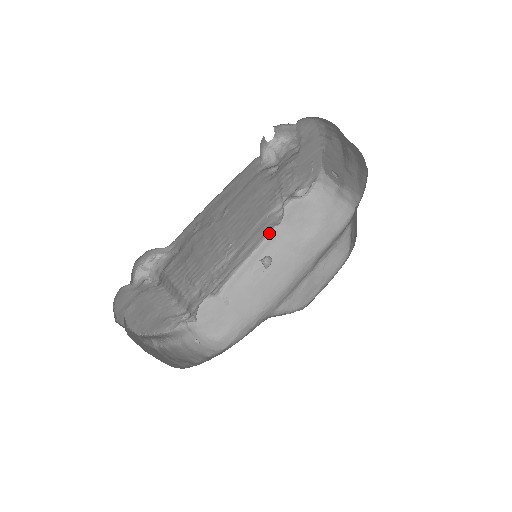
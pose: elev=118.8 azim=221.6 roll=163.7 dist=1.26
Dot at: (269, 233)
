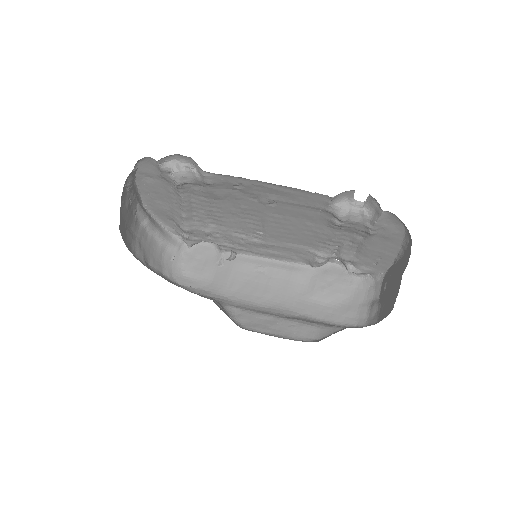
Dot at: (300, 263)
